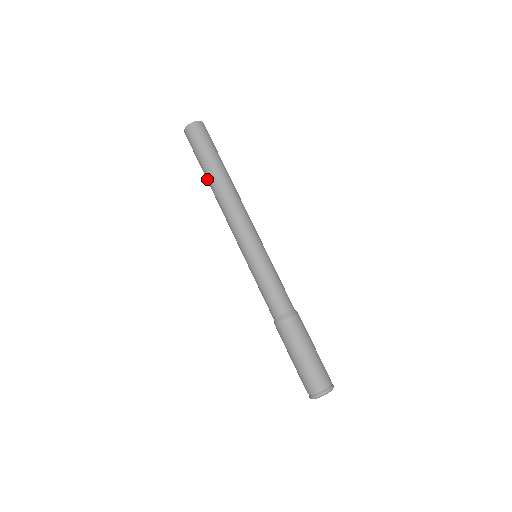
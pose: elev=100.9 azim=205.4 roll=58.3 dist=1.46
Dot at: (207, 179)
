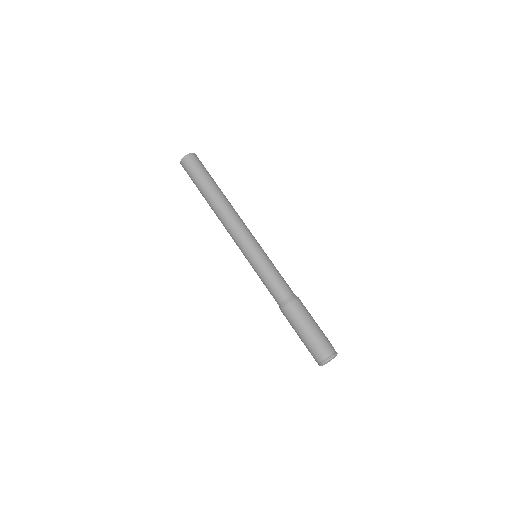
Dot at: (209, 195)
